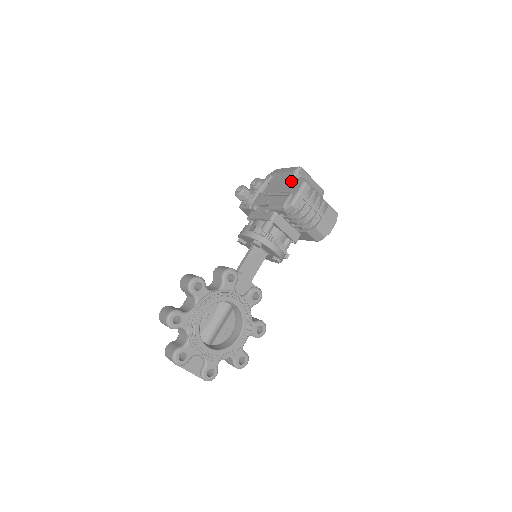
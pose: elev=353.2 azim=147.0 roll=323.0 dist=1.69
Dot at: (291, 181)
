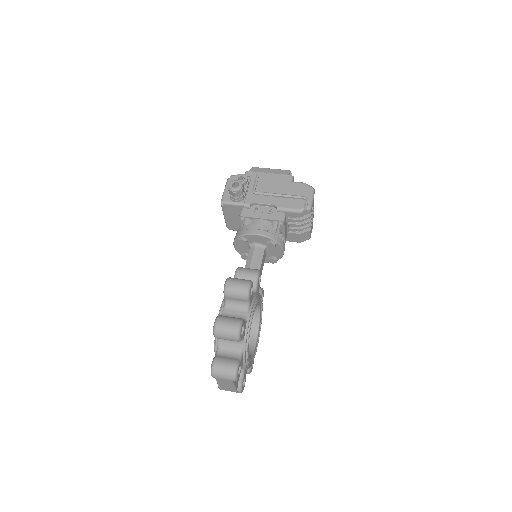
Dot at: (294, 184)
